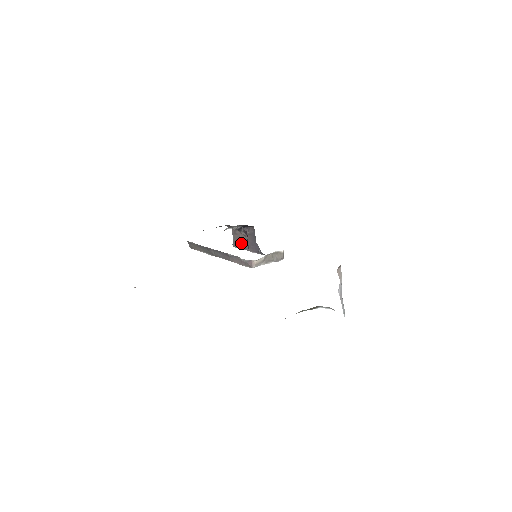
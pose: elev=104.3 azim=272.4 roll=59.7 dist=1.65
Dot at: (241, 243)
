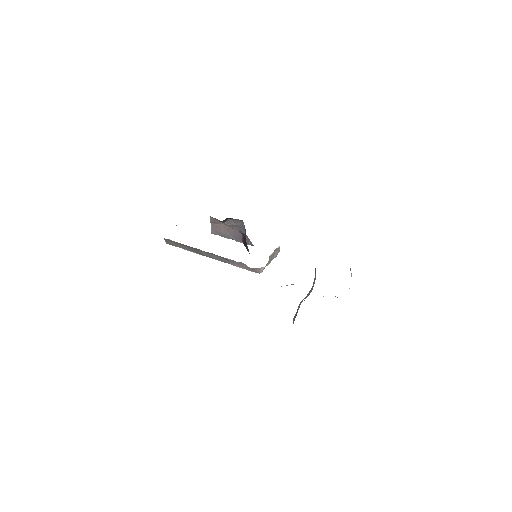
Dot at: (223, 232)
